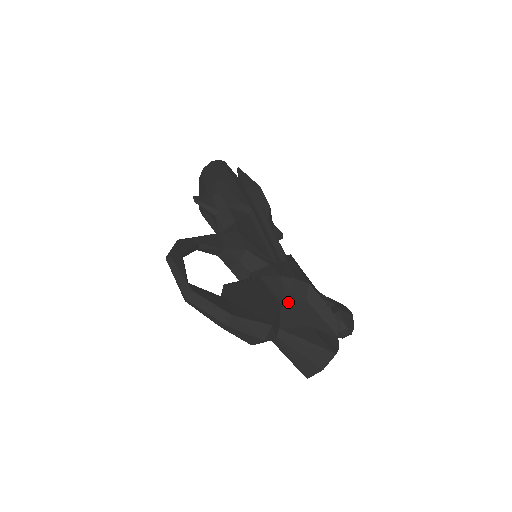
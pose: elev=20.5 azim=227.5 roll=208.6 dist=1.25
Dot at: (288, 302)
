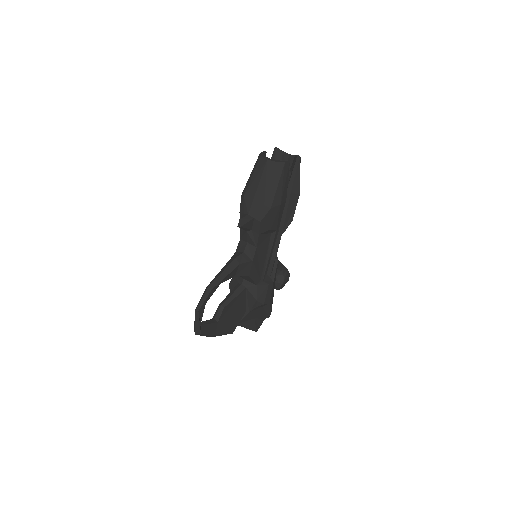
Dot at: (251, 311)
